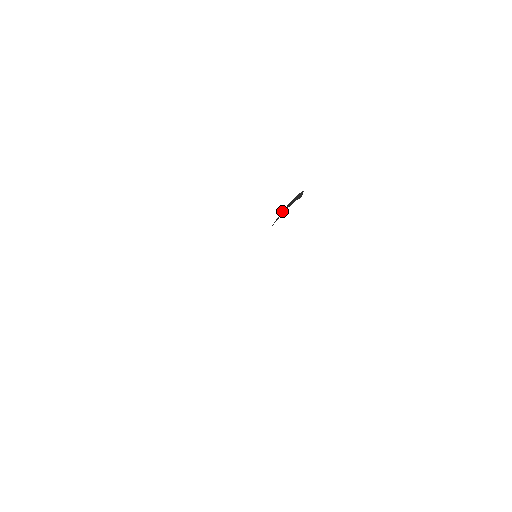
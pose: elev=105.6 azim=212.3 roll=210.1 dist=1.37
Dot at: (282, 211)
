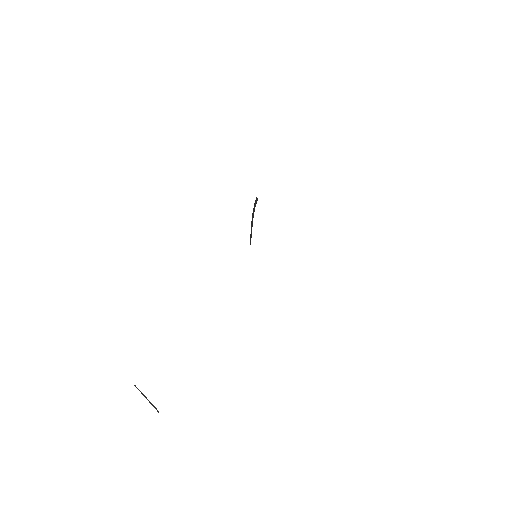
Dot at: occluded
